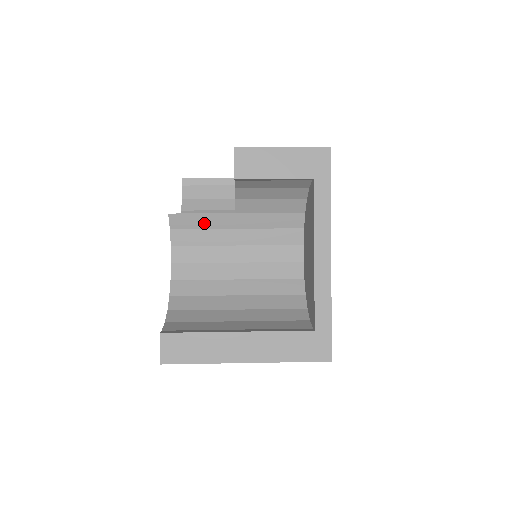
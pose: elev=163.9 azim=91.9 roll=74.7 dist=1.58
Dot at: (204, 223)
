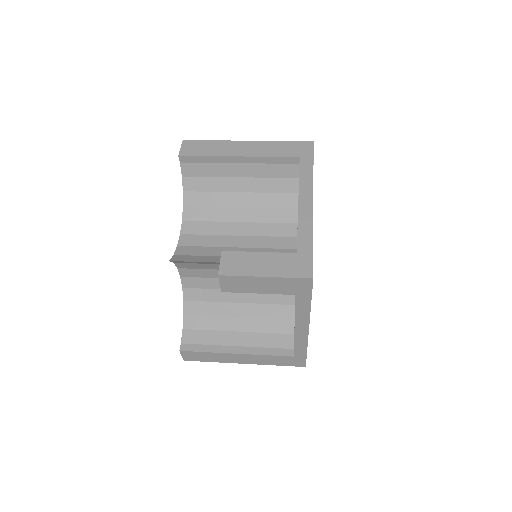
Dot at: (203, 263)
